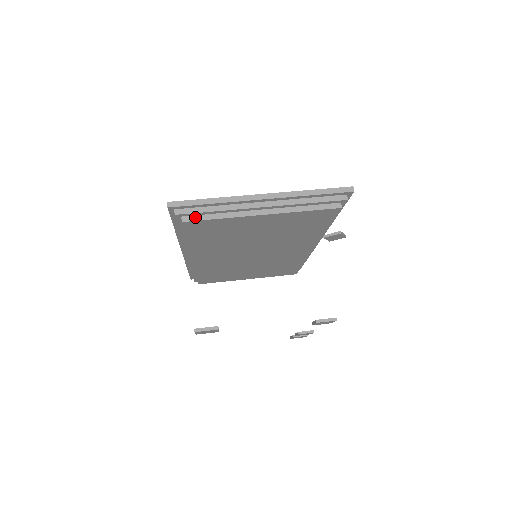
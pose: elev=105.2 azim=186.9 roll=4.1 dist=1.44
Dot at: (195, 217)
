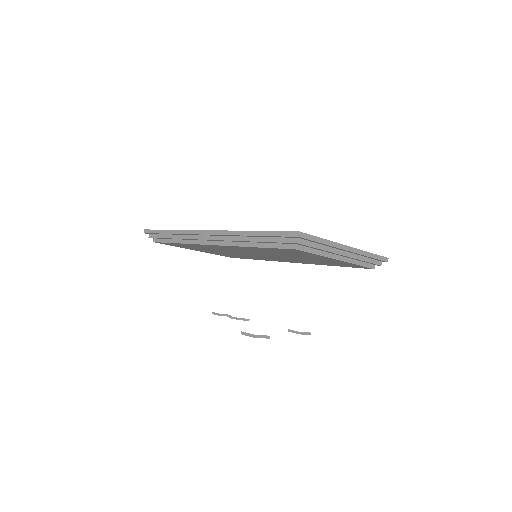
Dot at: (304, 248)
